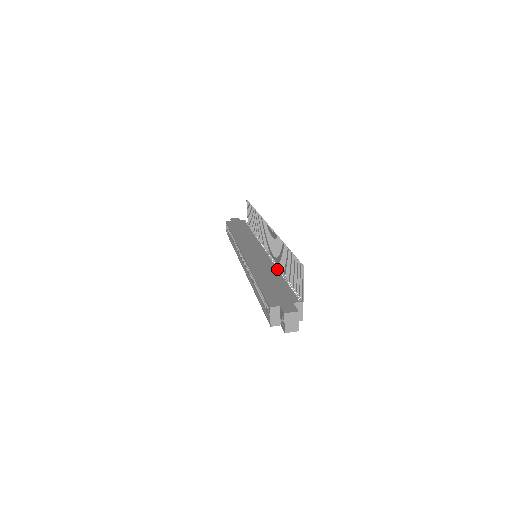
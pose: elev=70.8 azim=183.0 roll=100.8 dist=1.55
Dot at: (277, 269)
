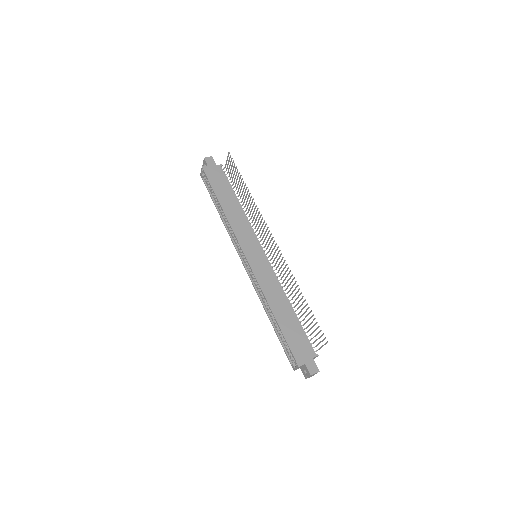
Dot at: (286, 296)
